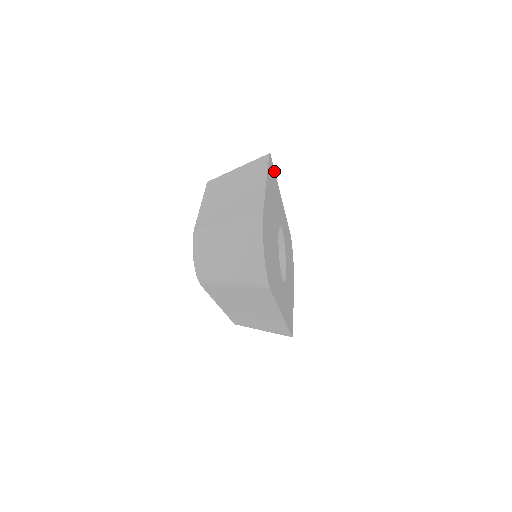
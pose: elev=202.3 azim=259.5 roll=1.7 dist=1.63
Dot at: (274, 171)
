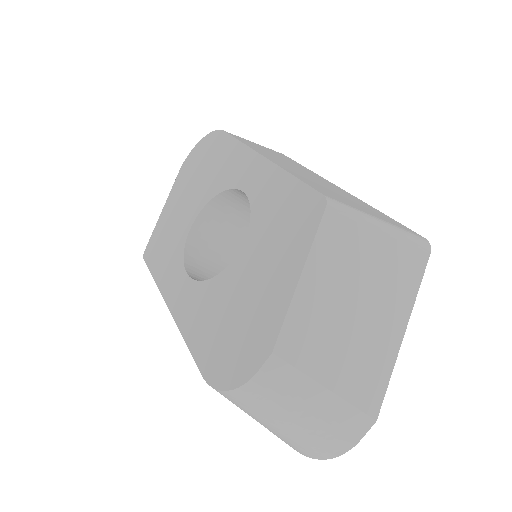
Dot at: occluded
